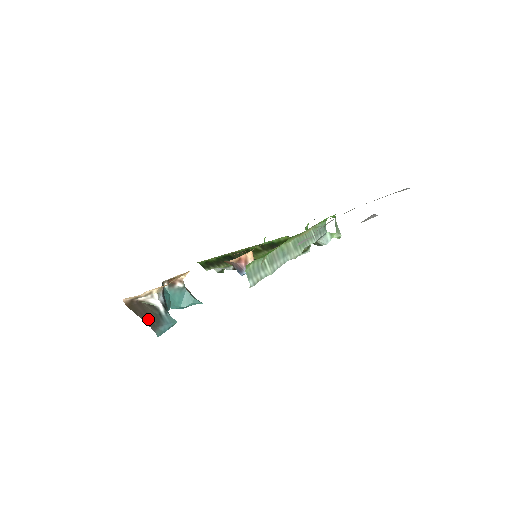
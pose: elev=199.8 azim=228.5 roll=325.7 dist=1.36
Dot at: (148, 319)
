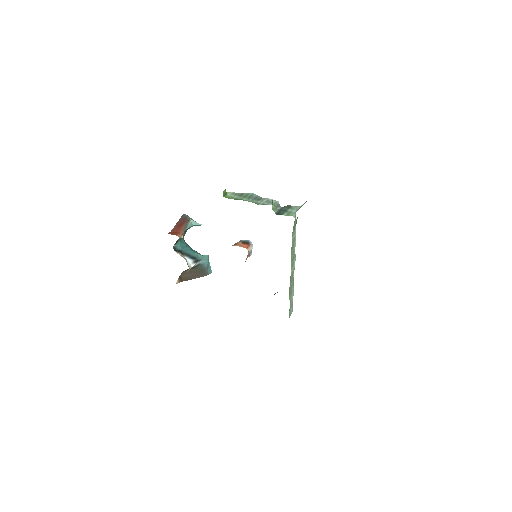
Dot at: (198, 274)
